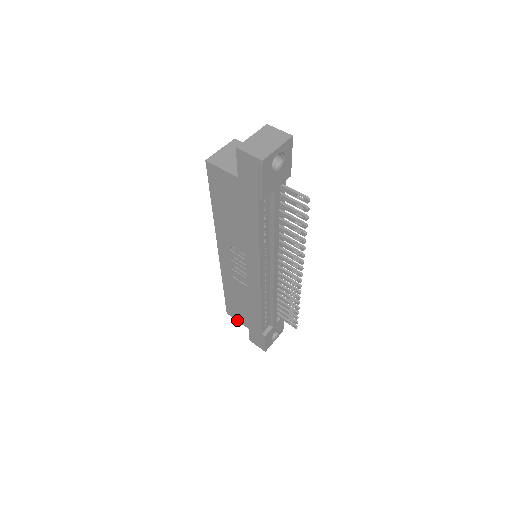
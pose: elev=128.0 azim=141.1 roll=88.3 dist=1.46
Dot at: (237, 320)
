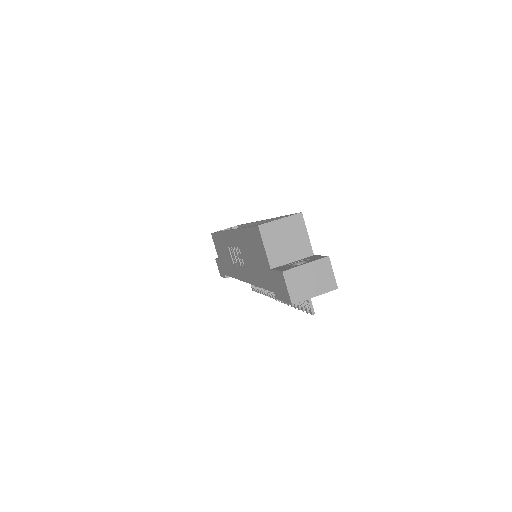
Dot at: (215, 246)
